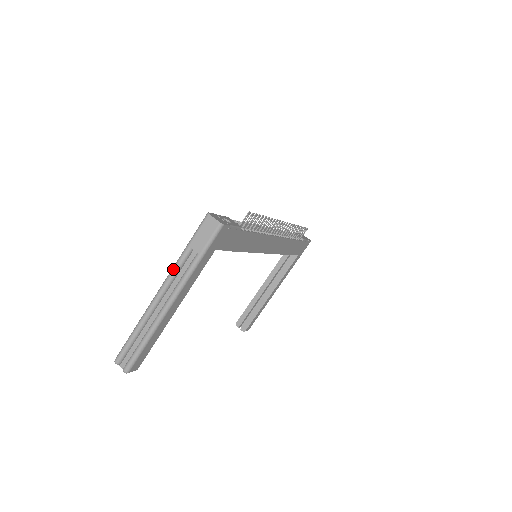
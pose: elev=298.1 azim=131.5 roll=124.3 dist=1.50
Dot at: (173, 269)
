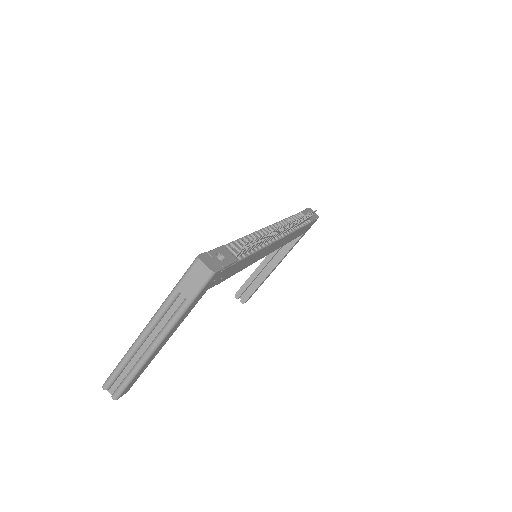
Dot at: (160, 310)
